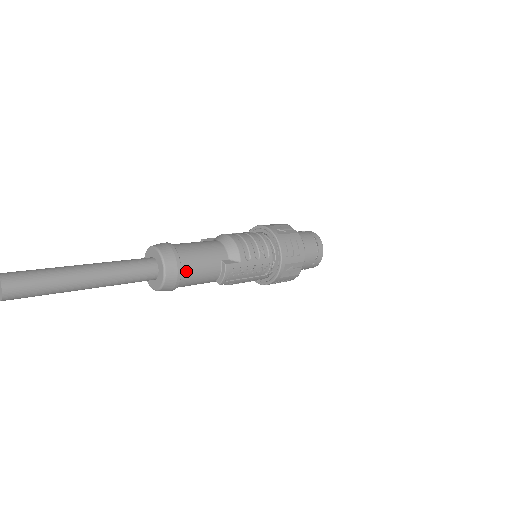
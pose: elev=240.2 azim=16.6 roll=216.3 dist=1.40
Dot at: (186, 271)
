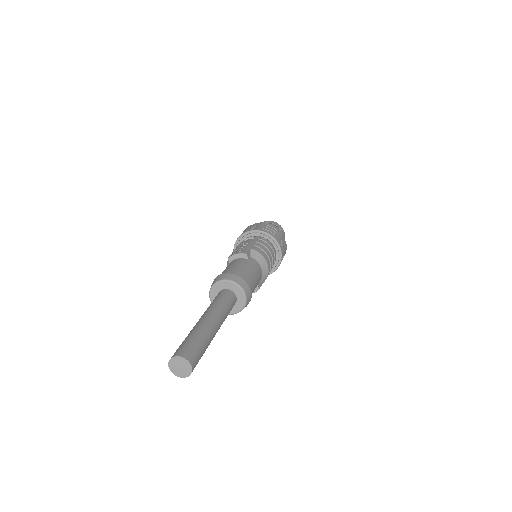
Dot at: occluded
